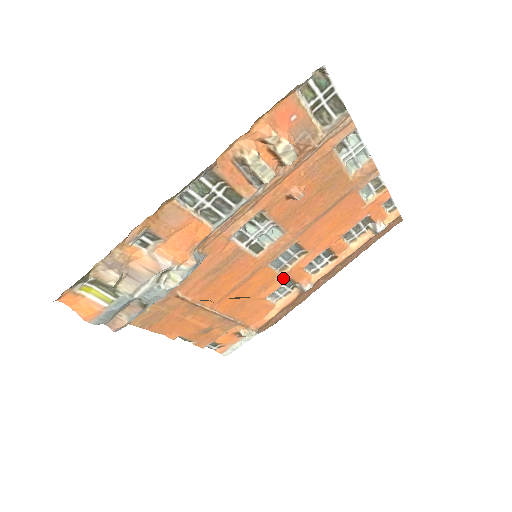
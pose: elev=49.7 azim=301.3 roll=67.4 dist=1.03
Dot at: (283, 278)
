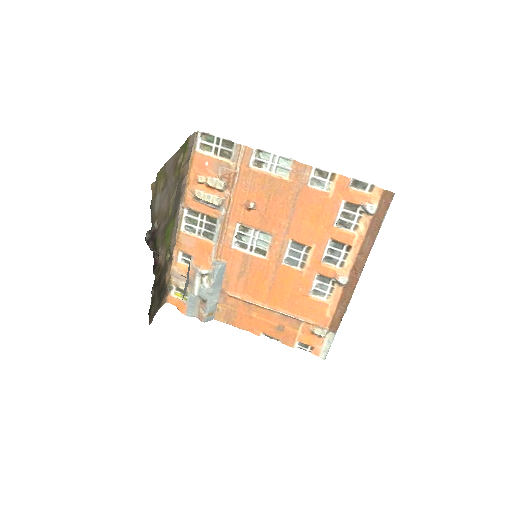
Dot at: (309, 274)
